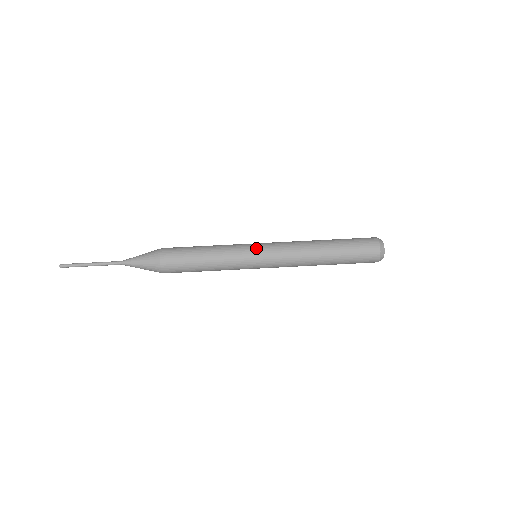
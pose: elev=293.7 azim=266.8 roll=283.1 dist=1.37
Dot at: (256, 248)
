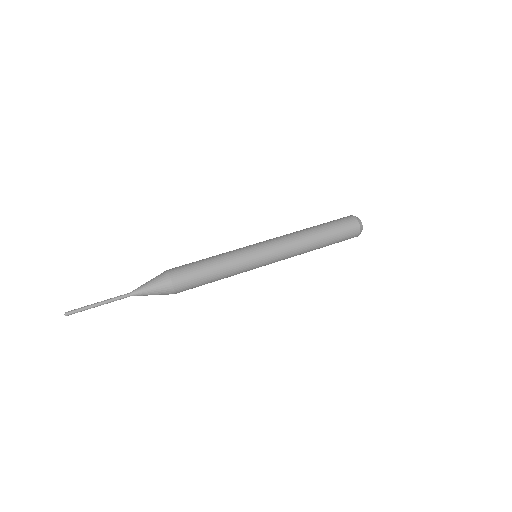
Dot at: occluded
